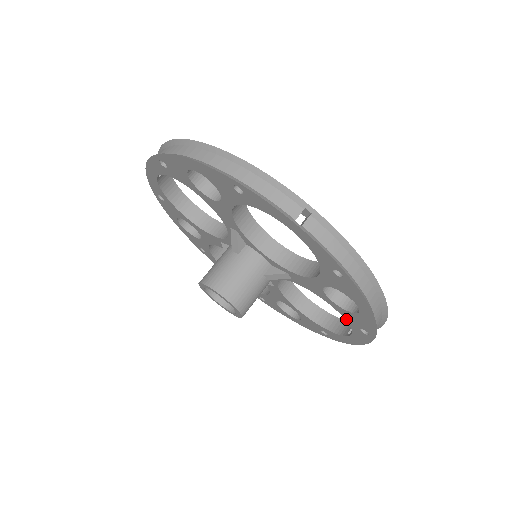
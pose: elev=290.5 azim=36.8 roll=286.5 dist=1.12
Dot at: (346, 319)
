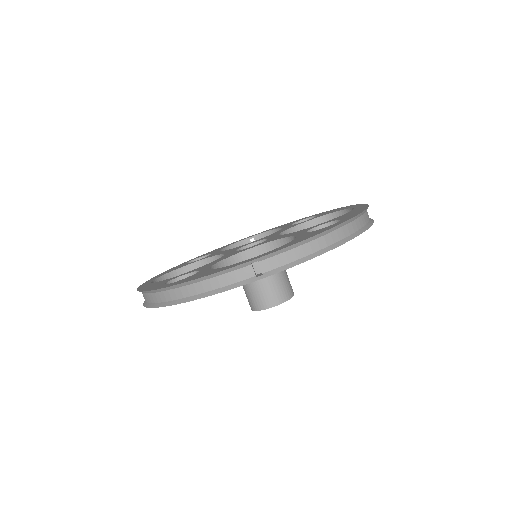
Dot at: occluded
